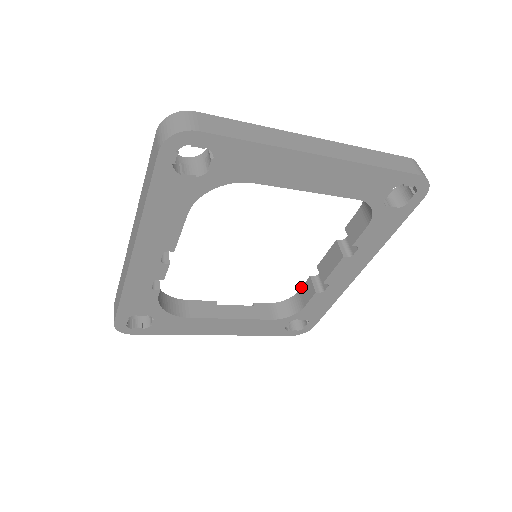
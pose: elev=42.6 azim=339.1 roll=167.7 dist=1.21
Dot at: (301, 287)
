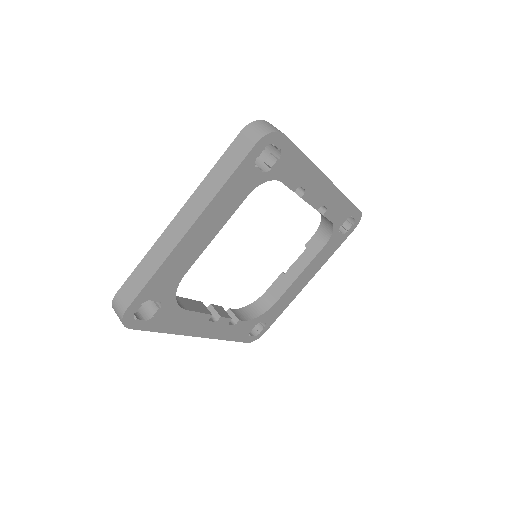
Dot at: occluded
